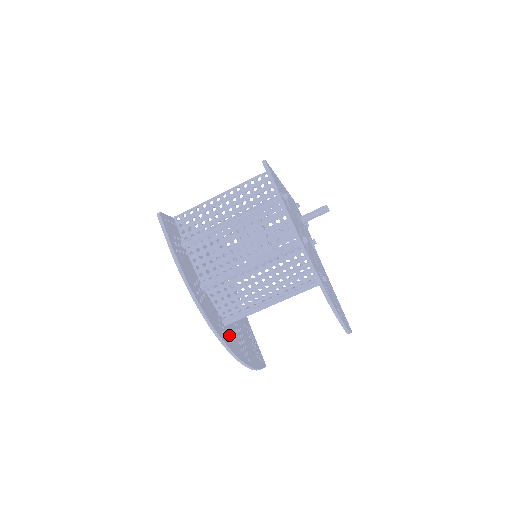
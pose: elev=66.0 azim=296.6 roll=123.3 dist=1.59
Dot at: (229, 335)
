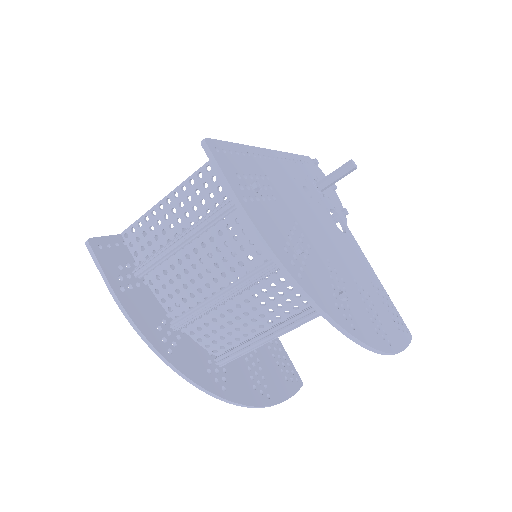
Dot at: (229, 376)
